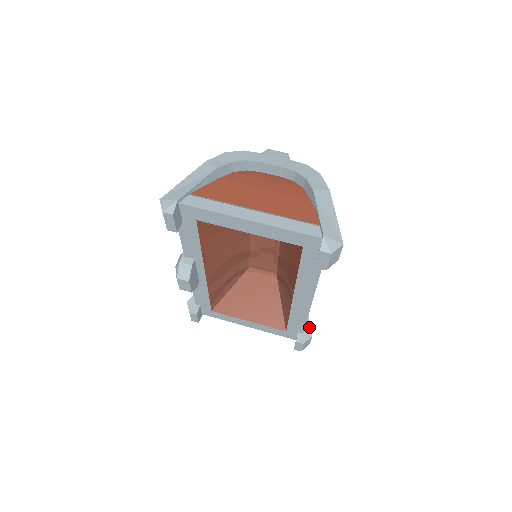
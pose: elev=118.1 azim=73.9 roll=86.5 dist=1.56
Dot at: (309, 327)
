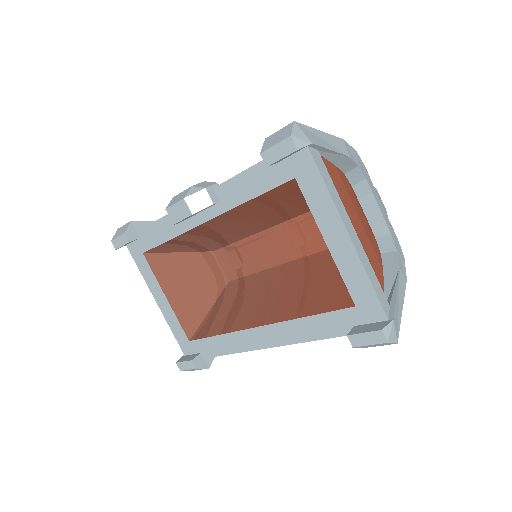
Dot at: (213, 357)
